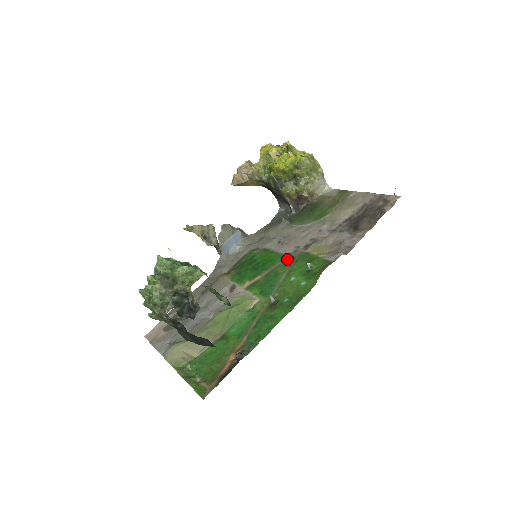
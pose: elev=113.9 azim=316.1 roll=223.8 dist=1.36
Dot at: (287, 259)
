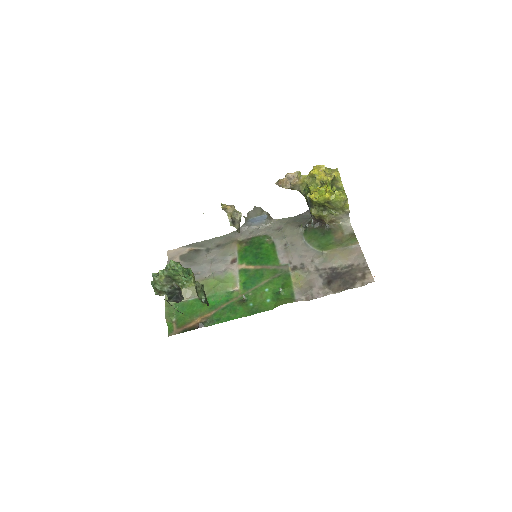
Dot at: (277, 268)
